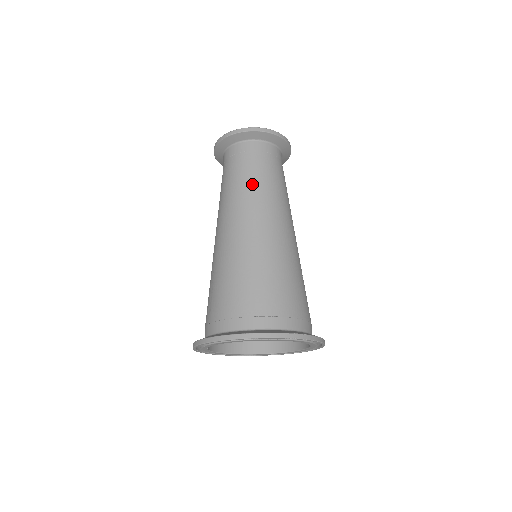
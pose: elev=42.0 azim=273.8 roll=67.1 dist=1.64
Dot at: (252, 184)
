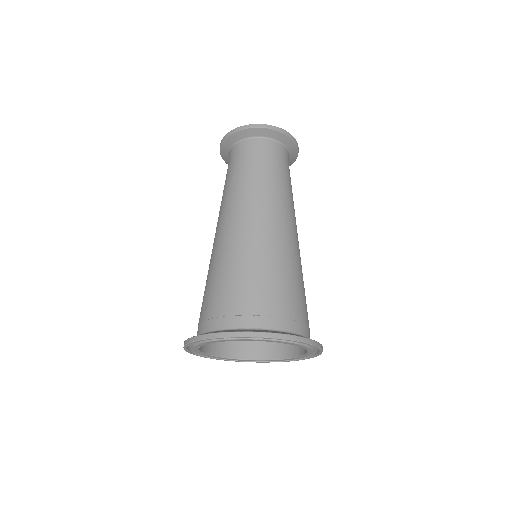
Dot at: (259, 181)
